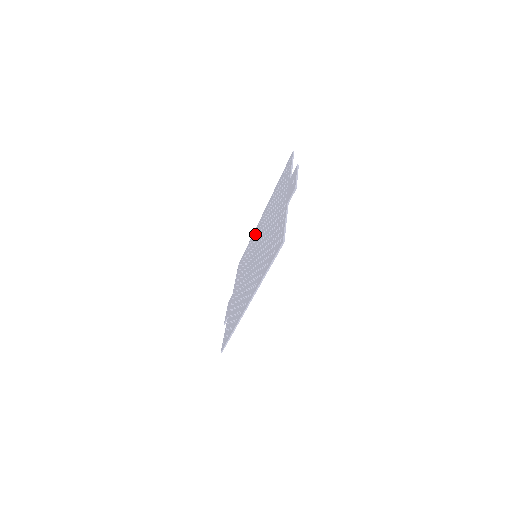
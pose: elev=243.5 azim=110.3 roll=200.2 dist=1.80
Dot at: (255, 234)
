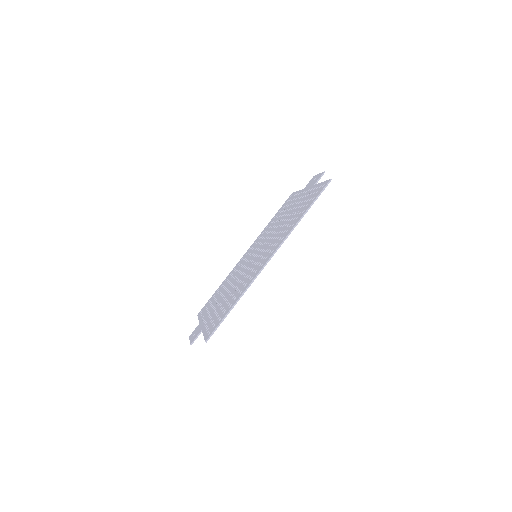
Dot at: (237, 266)
